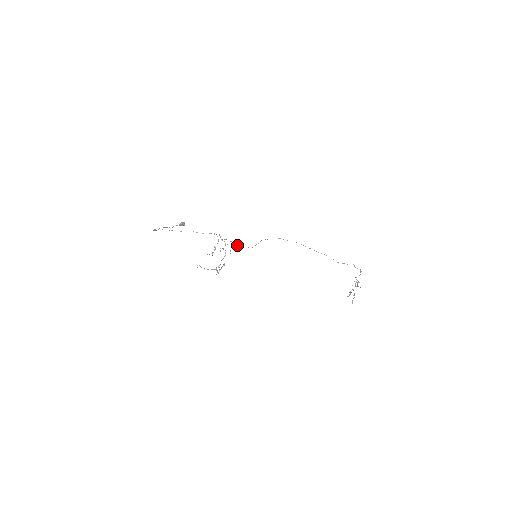
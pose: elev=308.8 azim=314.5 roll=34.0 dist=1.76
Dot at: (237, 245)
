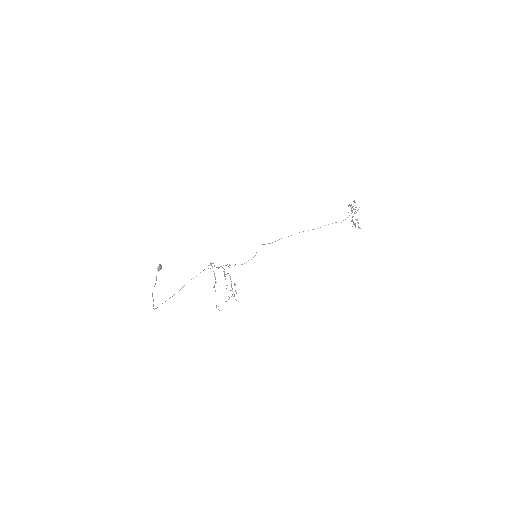
Dot at: occluded
